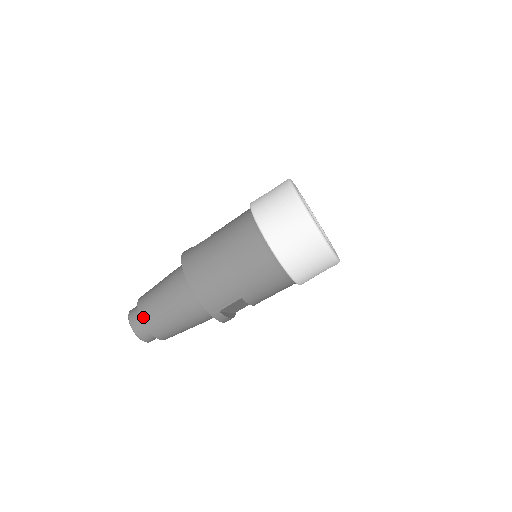
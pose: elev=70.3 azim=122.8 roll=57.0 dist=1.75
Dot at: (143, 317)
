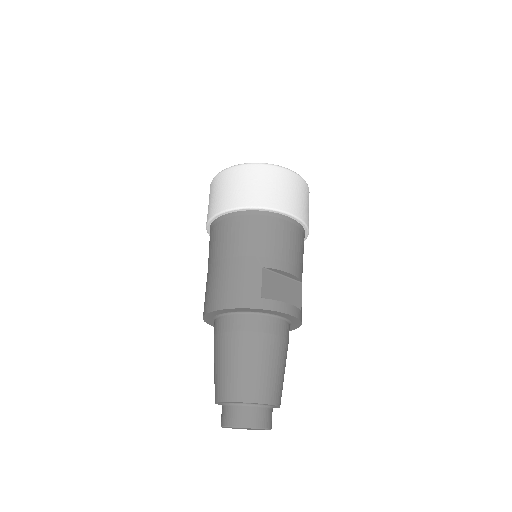
Dot at: (223, 398)
